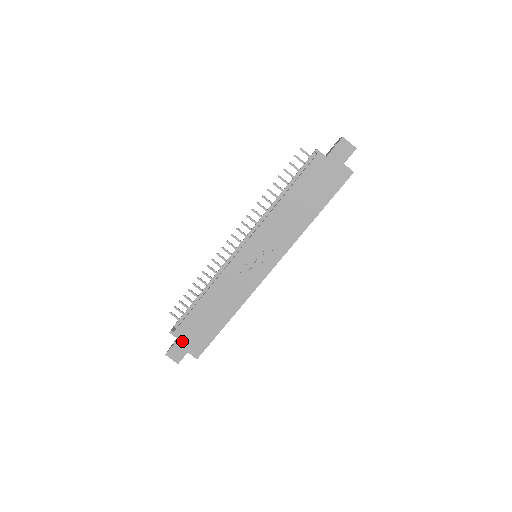
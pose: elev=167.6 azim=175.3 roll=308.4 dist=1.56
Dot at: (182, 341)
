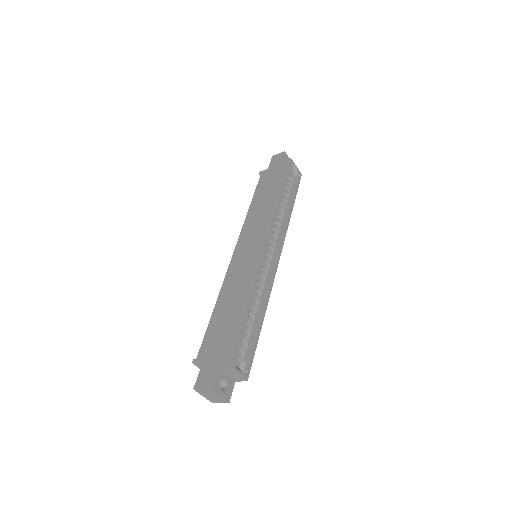
Dot at: (207, 360)
